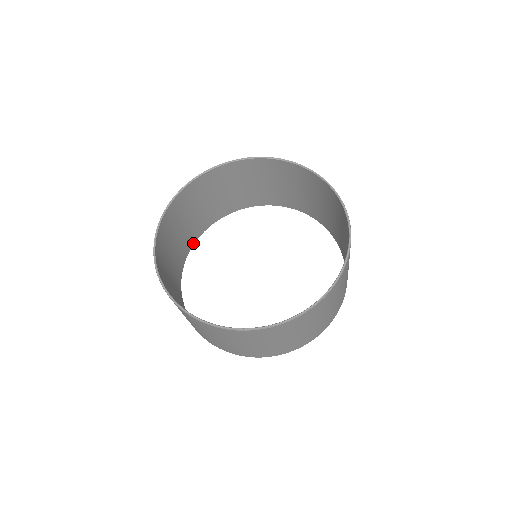
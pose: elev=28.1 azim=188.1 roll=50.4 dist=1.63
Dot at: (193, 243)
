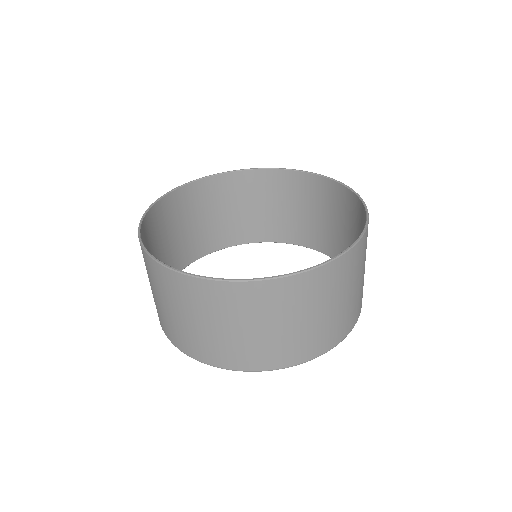
Dot at: (242, 242)
